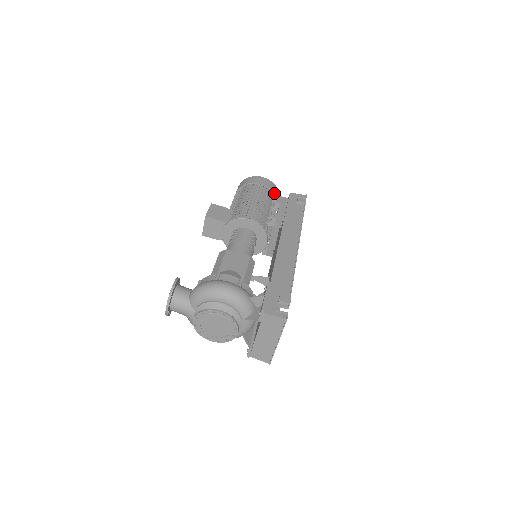
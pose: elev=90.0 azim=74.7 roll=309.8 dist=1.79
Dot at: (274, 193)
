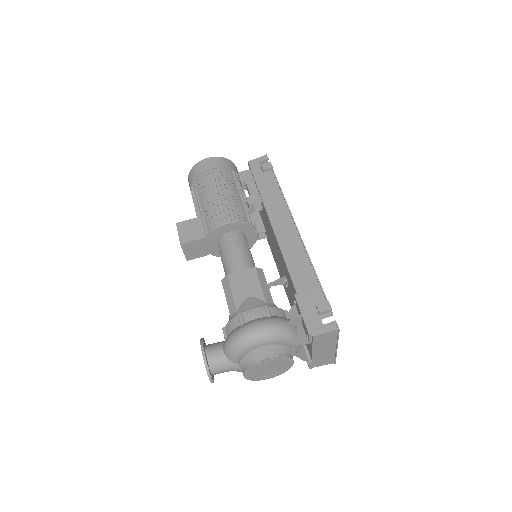
Dot at: (230, 169)
